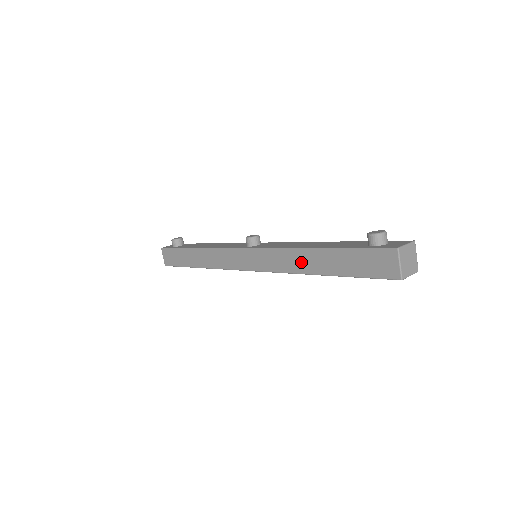
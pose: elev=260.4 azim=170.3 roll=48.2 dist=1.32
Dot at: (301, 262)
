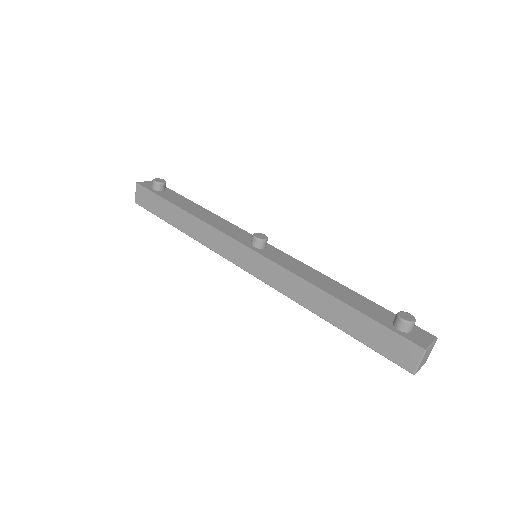
Dot at: (312, 299)
